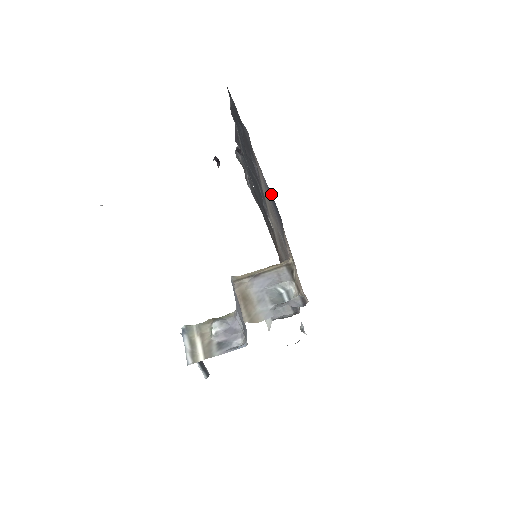
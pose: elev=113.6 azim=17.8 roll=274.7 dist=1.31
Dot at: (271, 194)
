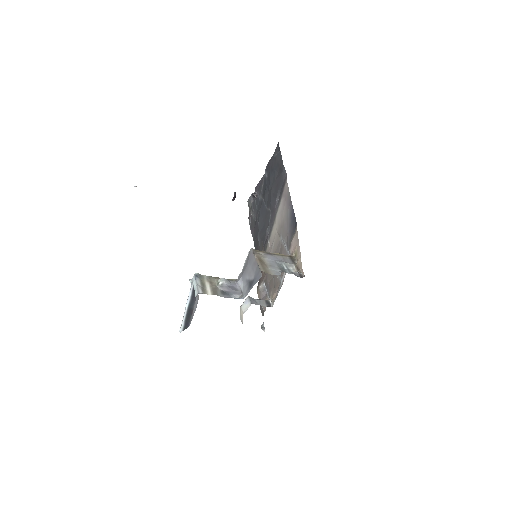
Dot at: (293, 211)
